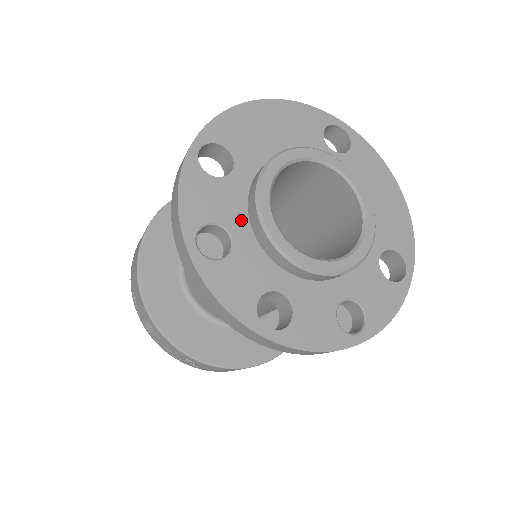
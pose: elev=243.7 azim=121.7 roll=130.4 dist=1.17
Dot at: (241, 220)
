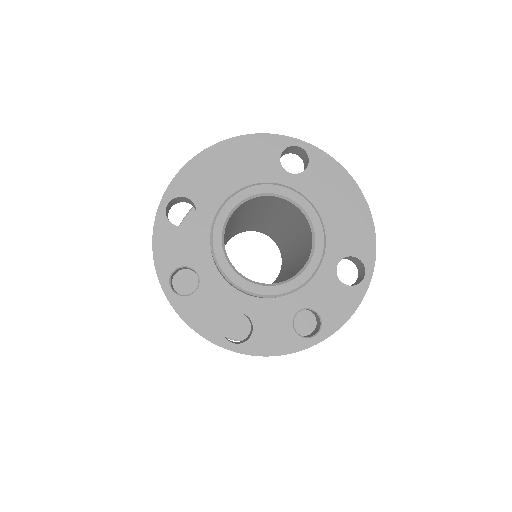
Dot at: (205, 259)
